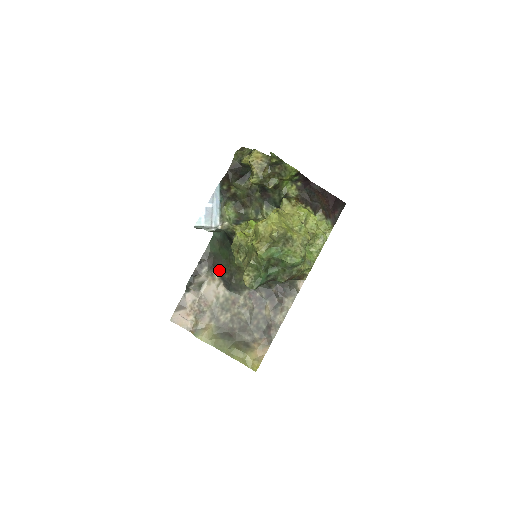
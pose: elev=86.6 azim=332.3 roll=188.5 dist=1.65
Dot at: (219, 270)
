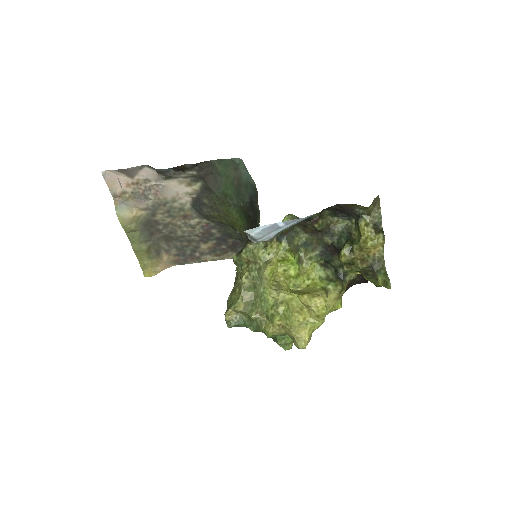
Dot at: (205, 188)
